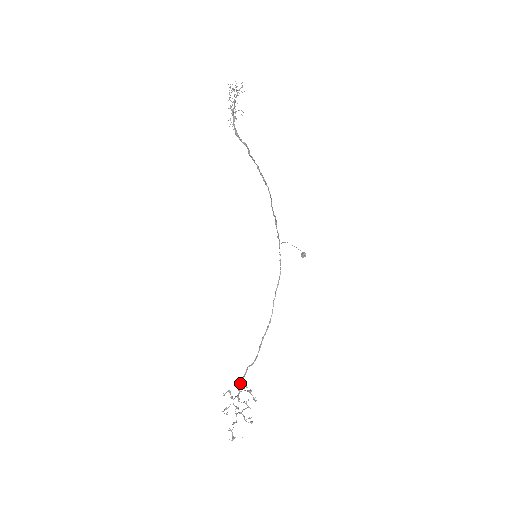
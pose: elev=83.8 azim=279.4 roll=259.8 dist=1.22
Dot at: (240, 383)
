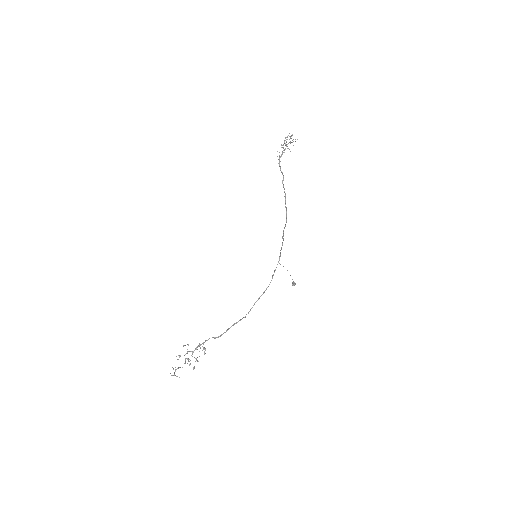
Dot at: (199, 344)
